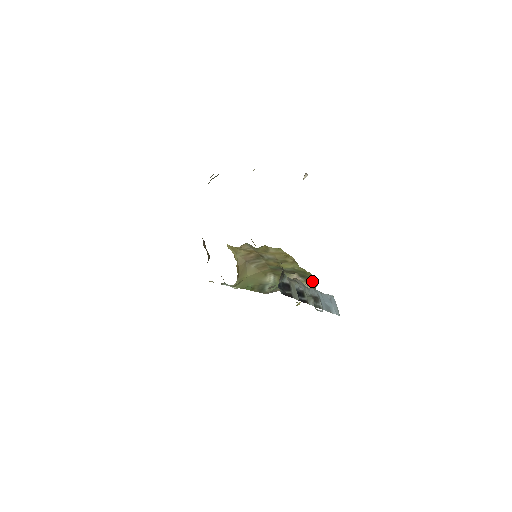
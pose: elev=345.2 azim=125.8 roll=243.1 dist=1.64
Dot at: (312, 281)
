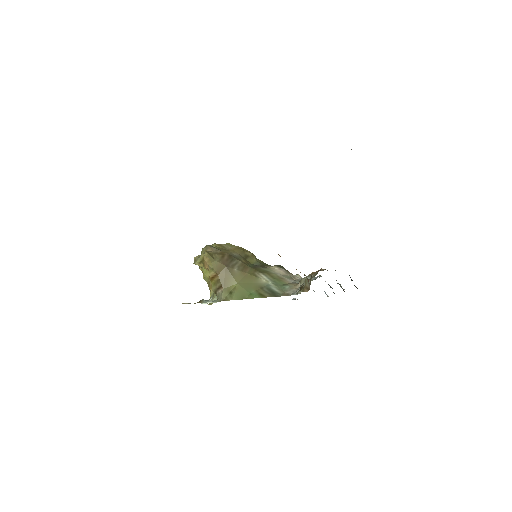
Dot at: occluded
